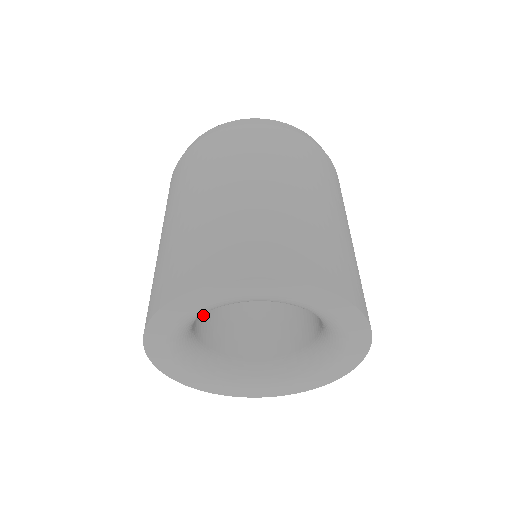
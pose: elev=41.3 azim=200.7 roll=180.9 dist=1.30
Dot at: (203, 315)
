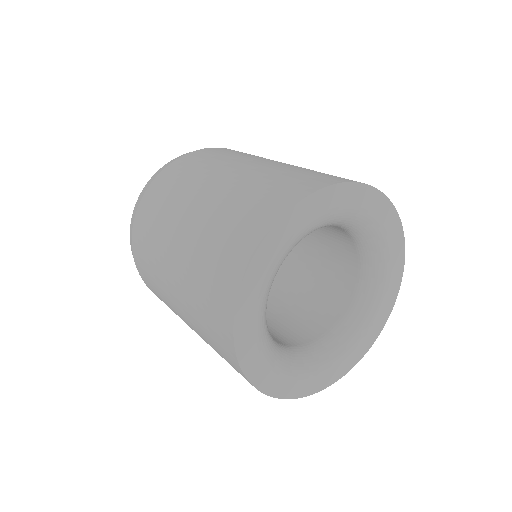
Dot at: occluded
